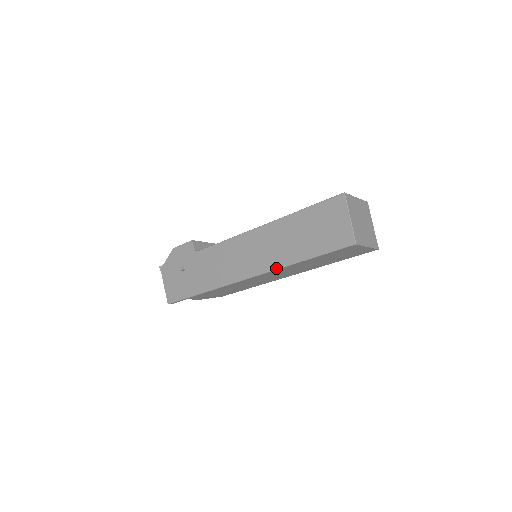
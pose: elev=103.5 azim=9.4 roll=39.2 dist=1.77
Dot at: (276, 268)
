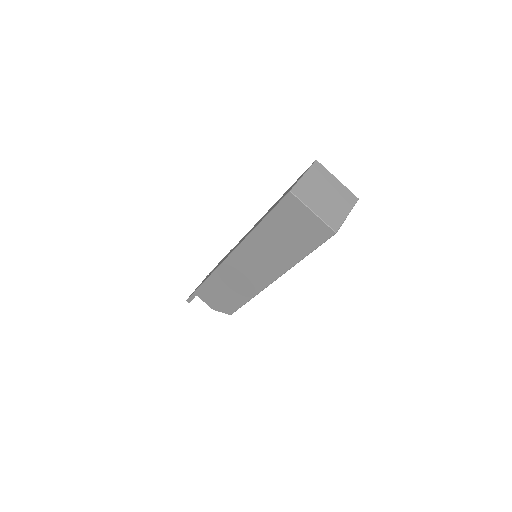
Dot at: (243, 240)
